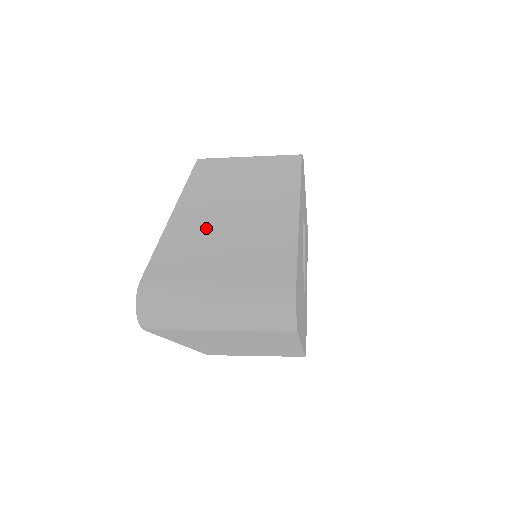
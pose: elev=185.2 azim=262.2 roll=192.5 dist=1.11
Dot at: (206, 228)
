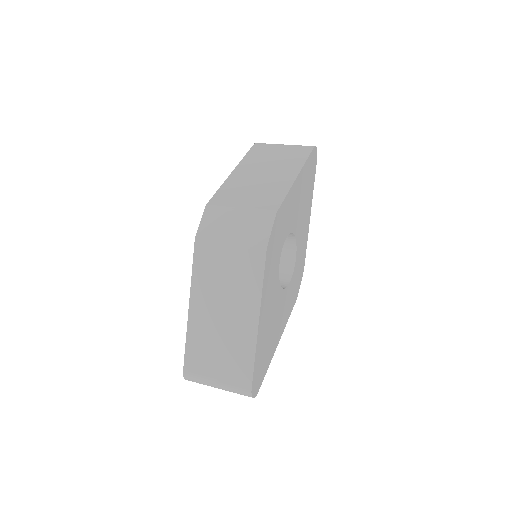
Dot at: (208, 333)
